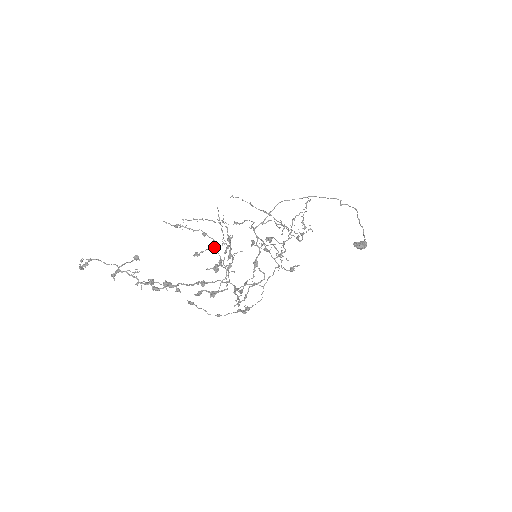
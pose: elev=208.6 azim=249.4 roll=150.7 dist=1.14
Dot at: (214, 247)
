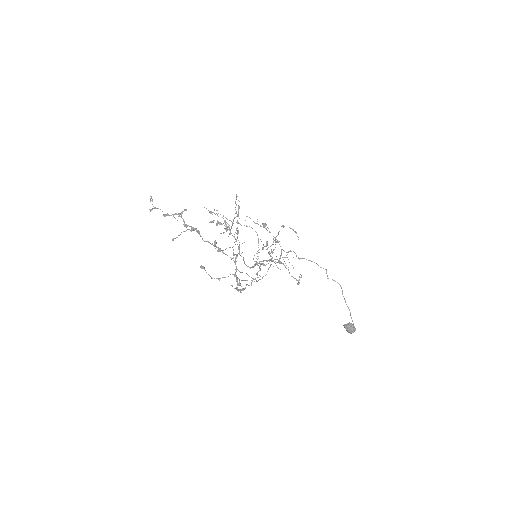
Dot at: (229, 227)
